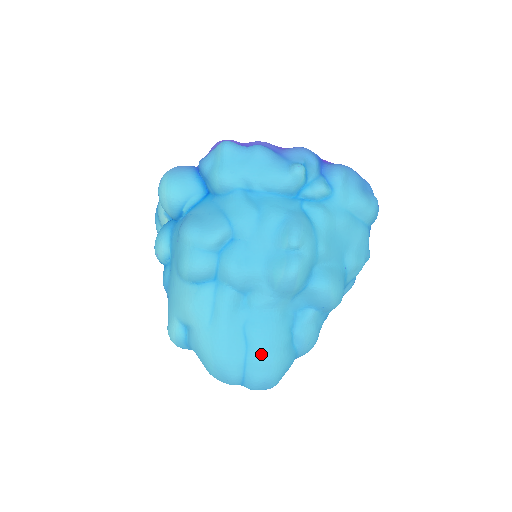
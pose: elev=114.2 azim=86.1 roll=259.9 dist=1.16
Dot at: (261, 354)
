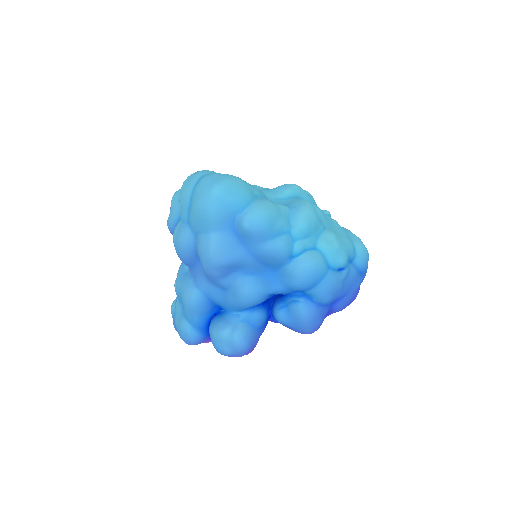
Dot at: occluded
